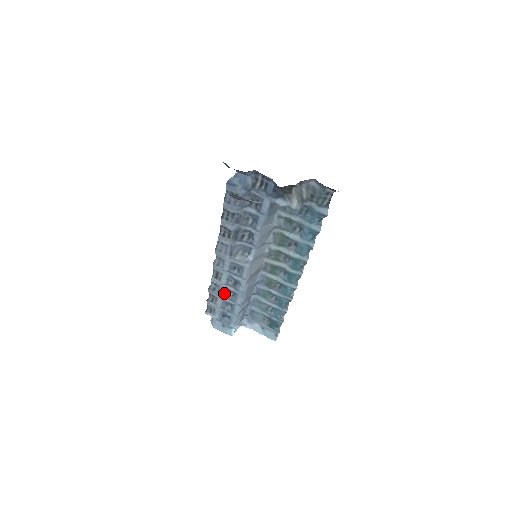
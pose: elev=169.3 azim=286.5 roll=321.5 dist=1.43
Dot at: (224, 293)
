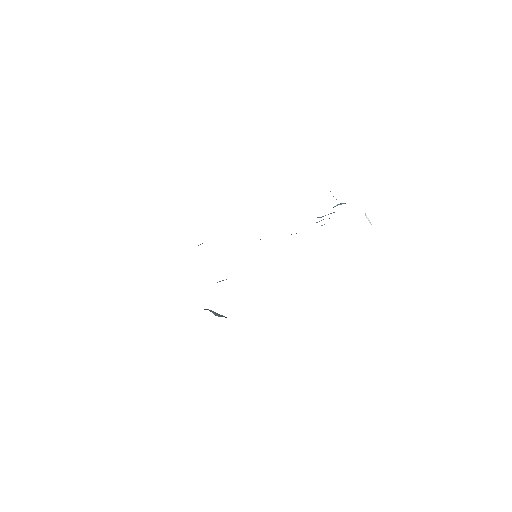
Dot at: occluded
